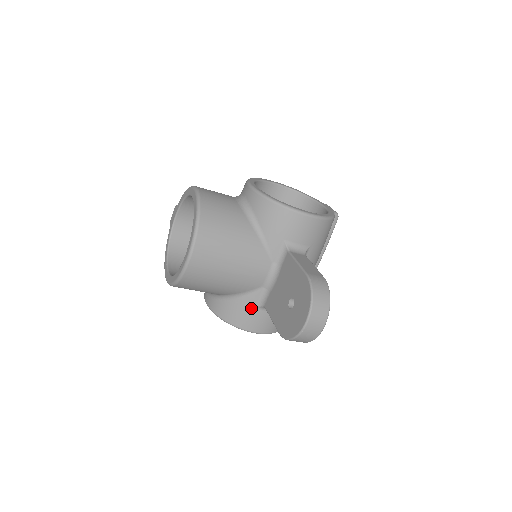
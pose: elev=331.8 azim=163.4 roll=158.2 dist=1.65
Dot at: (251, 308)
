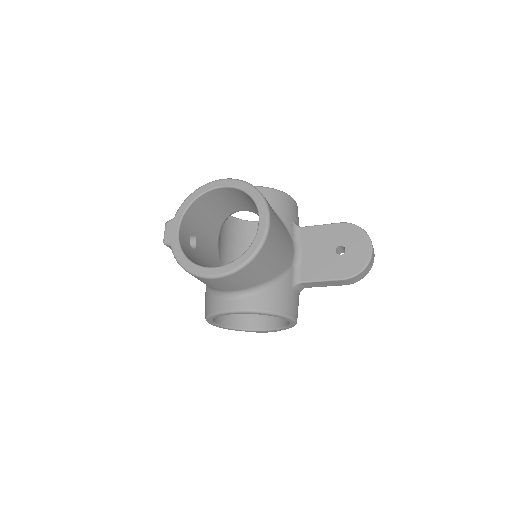
Dot at: (290, 289)
